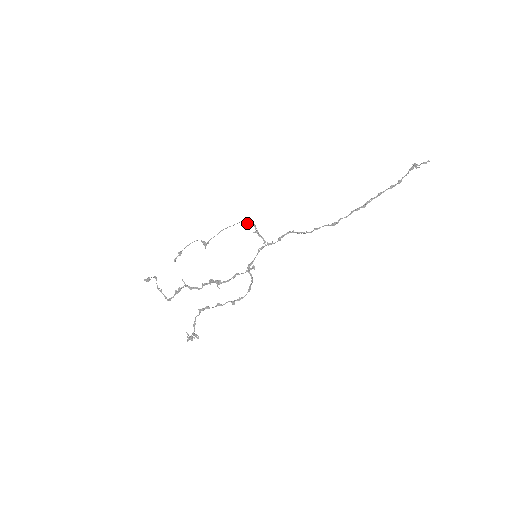
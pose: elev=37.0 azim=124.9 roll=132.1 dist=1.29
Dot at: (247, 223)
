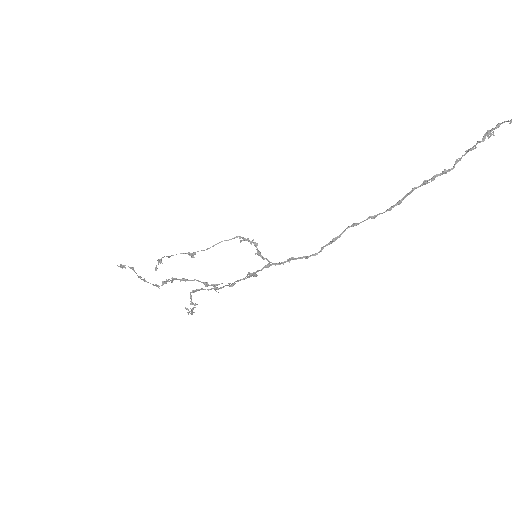
Dot at: (245, 240)
